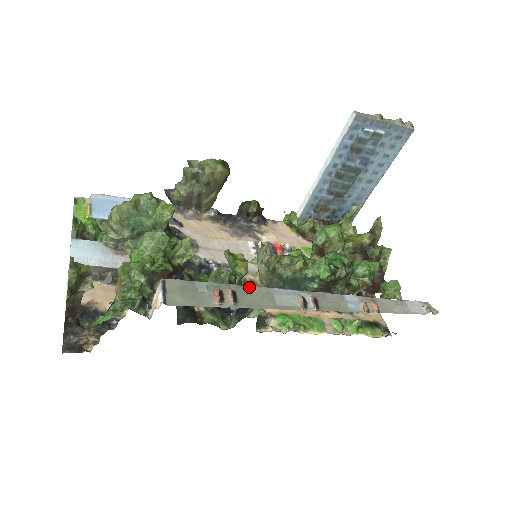
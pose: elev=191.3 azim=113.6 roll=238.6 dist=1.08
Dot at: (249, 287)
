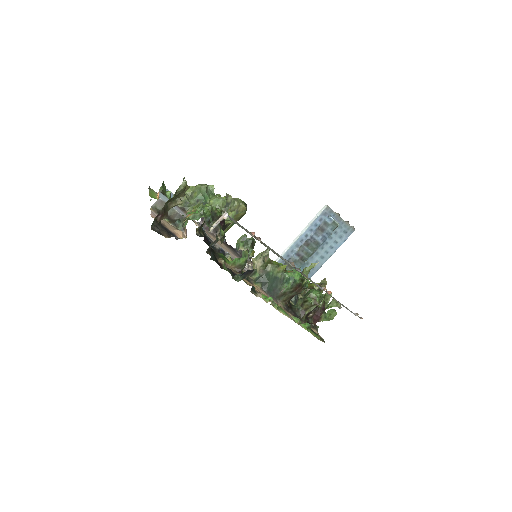
Dot at: occluded
